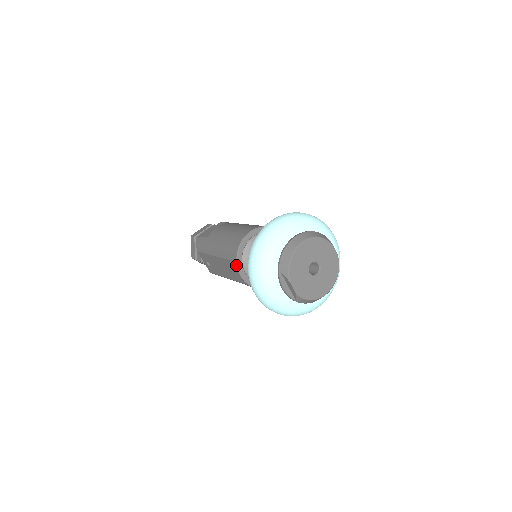
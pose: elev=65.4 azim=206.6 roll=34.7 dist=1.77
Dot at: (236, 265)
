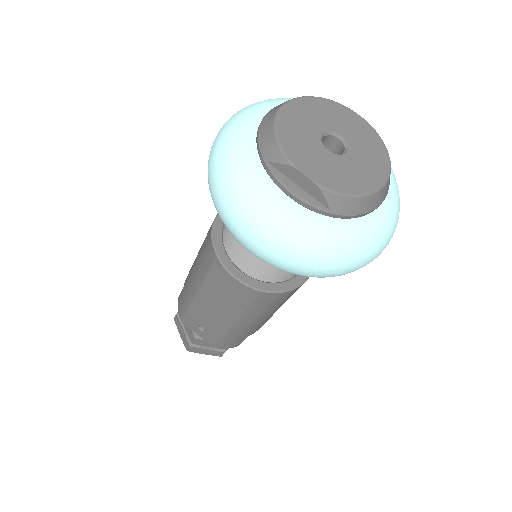
Dot at: (219, 263)
